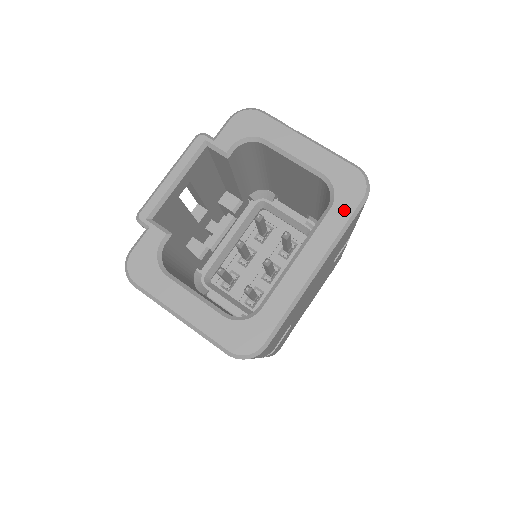
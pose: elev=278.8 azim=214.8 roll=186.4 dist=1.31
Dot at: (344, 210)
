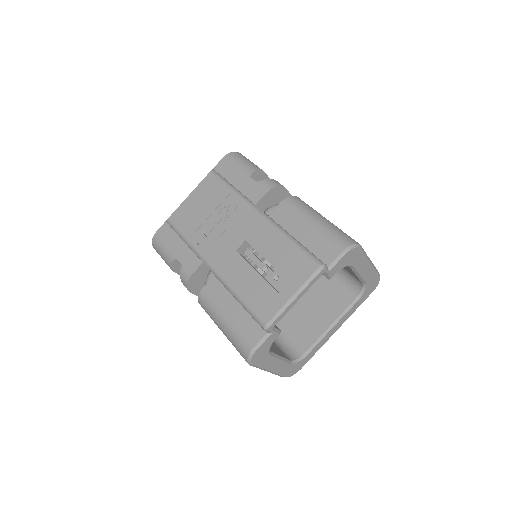
Dot at: (363, 300)
